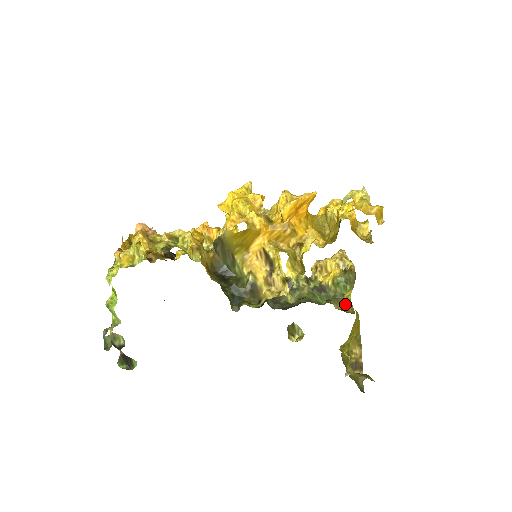
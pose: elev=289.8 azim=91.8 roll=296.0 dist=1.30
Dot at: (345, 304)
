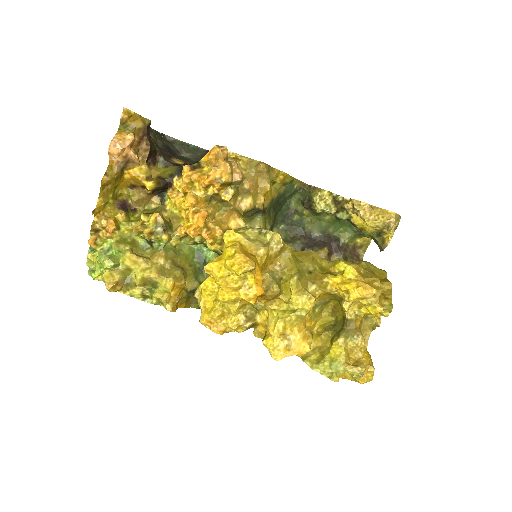
Dot at: (363, 240)
